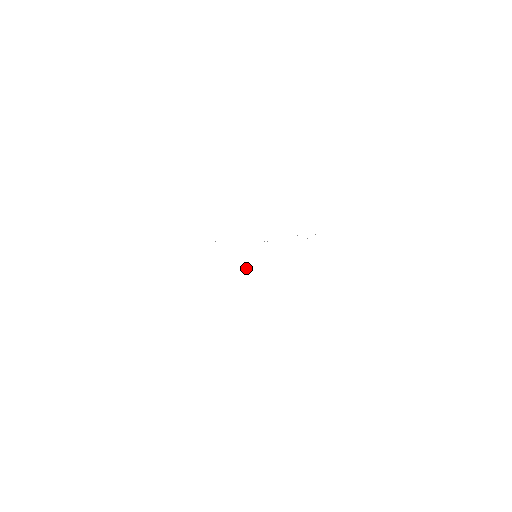
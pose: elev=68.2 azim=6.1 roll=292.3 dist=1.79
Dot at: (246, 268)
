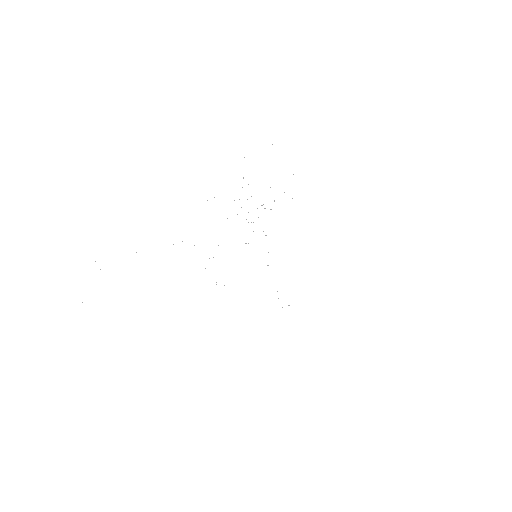
Dot at: occluded
